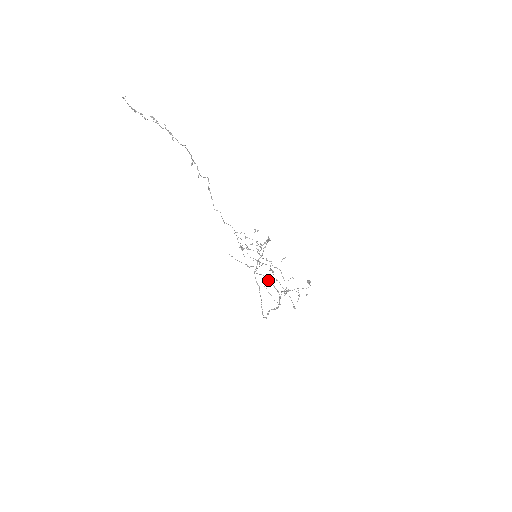
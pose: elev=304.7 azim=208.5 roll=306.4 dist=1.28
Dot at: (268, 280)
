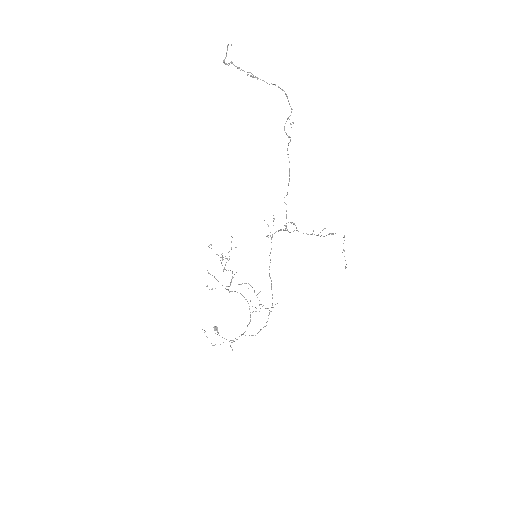
Dot at: occluded
